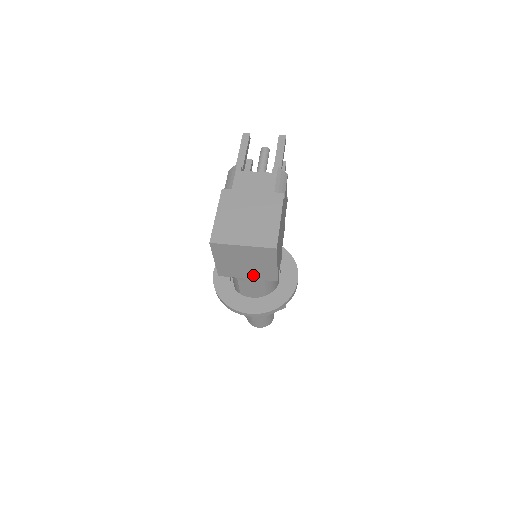
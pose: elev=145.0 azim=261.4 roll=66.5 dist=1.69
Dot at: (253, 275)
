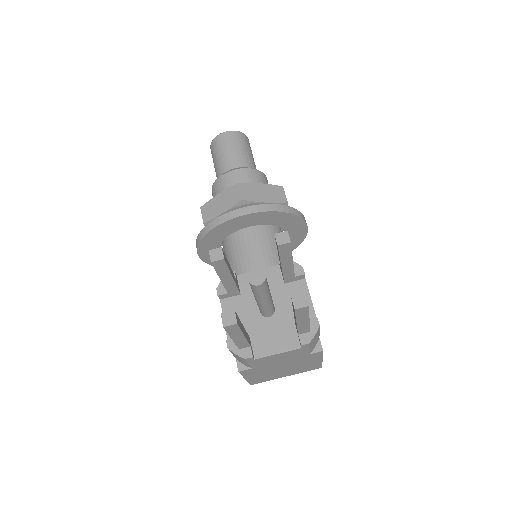
Dot at: occluded
